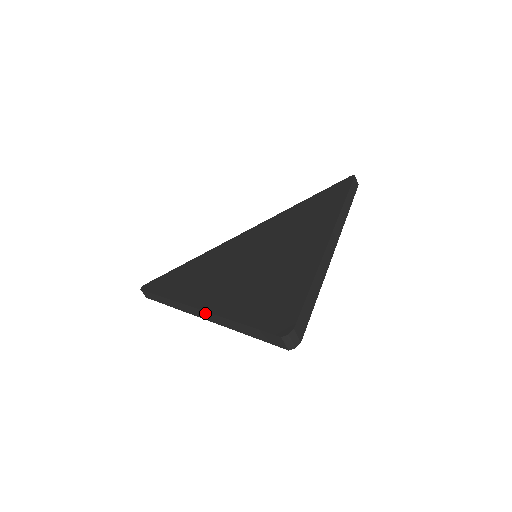
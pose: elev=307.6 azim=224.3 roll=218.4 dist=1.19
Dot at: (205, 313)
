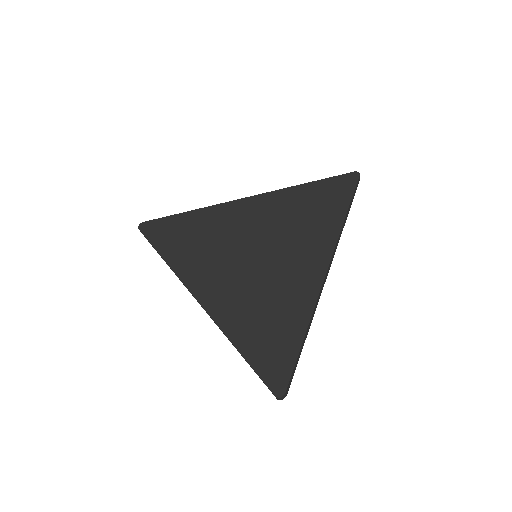
Dot at: occluded
